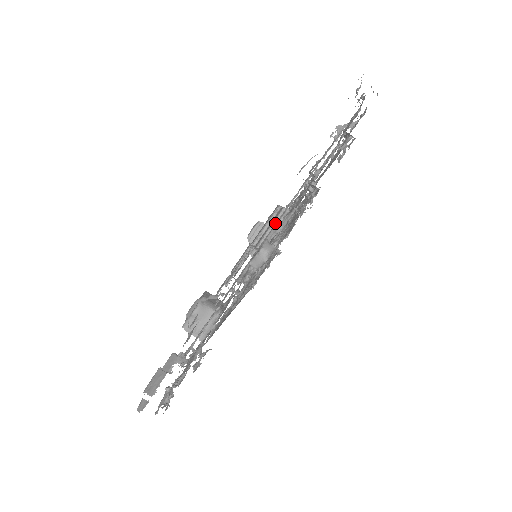
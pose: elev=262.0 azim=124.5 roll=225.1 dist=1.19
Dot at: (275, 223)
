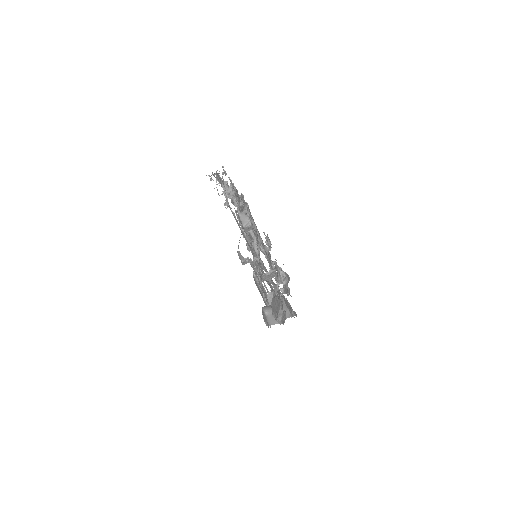
Dot at: occluded
